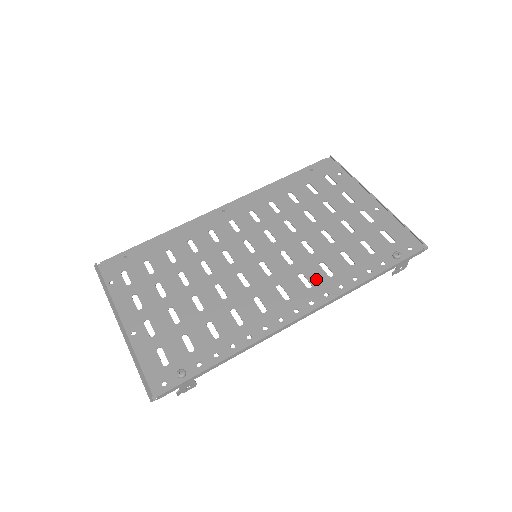
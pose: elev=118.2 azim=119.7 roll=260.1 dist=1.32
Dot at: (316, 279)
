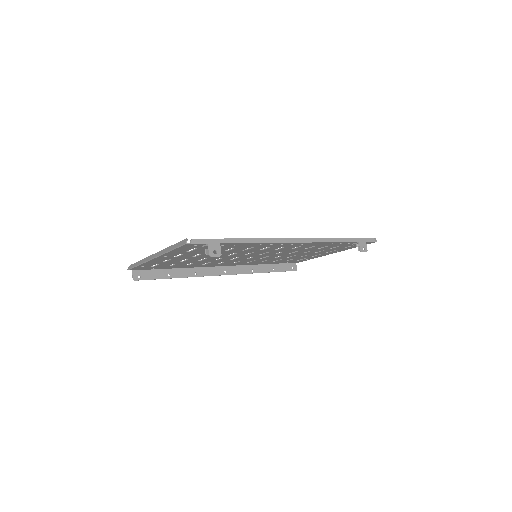
Dot at: (303, 246)
